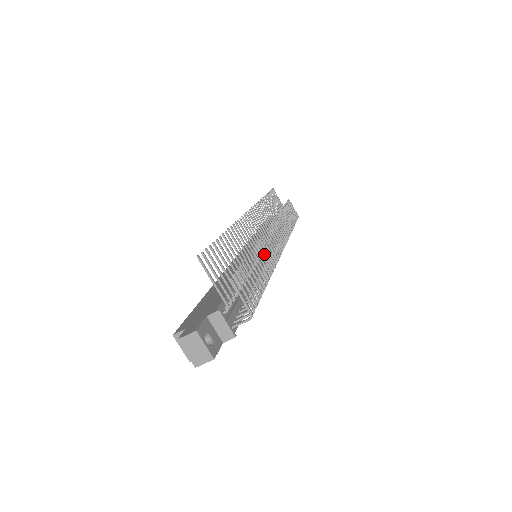
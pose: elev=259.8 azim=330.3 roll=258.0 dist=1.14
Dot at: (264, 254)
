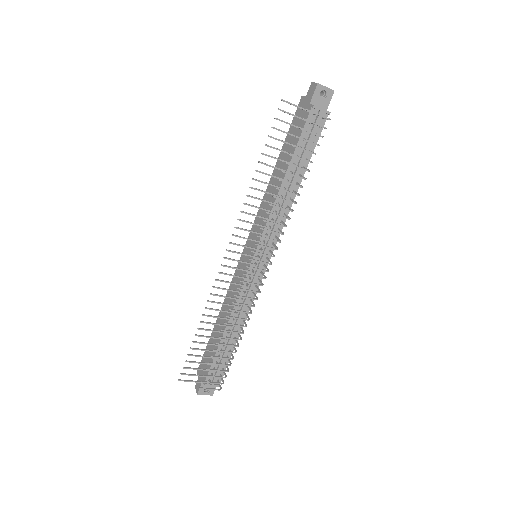
Dot at: (236, 318)
